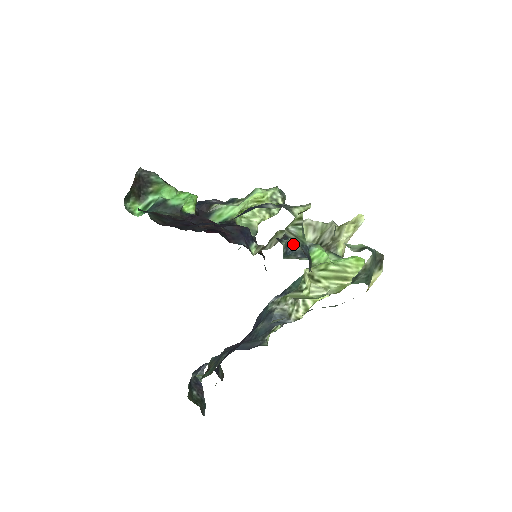
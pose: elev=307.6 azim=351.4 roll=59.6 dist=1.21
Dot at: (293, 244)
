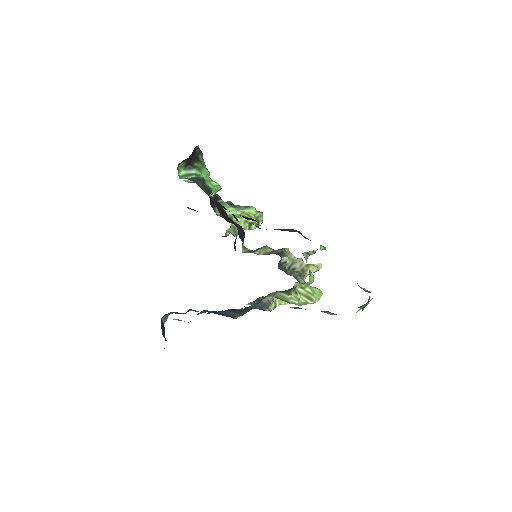
Dot at: (282, 261)
